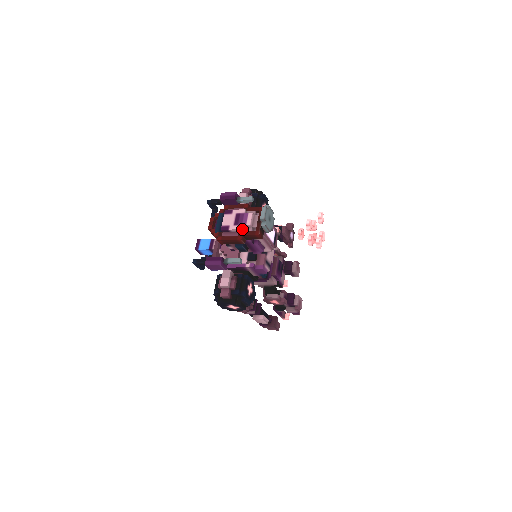
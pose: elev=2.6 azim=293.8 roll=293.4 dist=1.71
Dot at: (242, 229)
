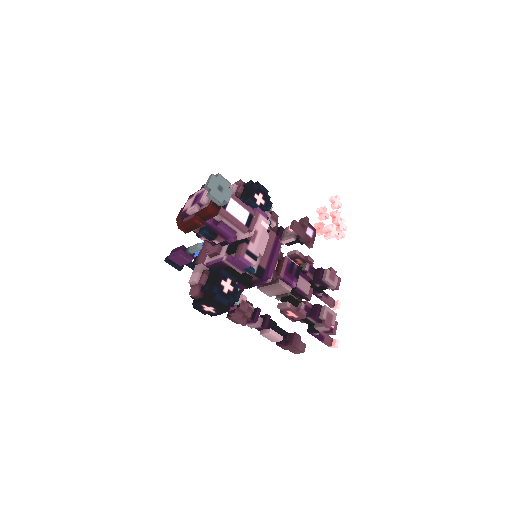
Dot at: (197, 208)
